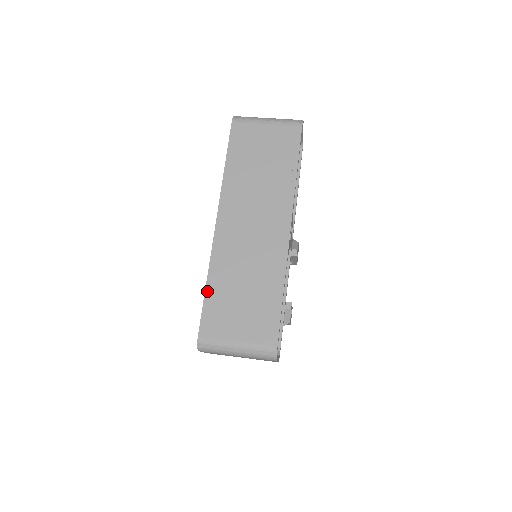
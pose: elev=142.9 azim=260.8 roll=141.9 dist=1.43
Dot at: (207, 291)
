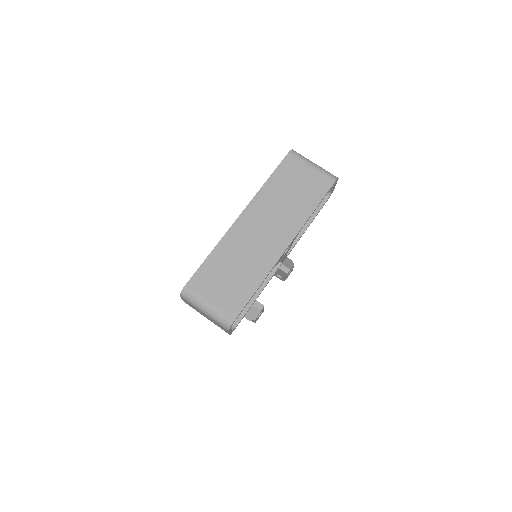
Dot at: (208, 259)
